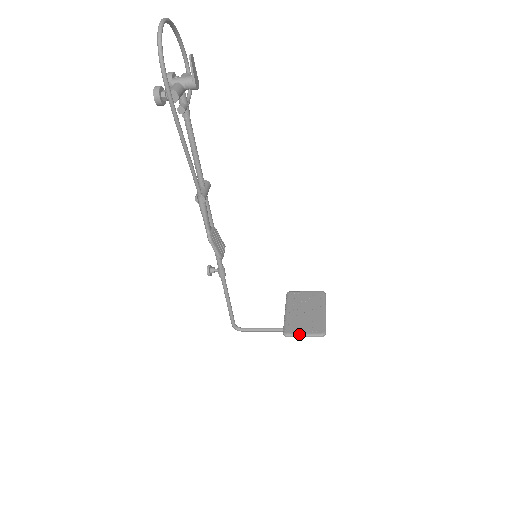
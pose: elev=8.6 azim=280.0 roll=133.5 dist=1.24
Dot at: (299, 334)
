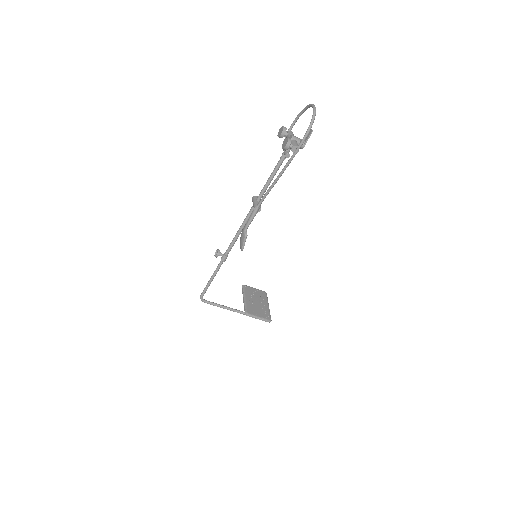
Dot at: (256, 316)
